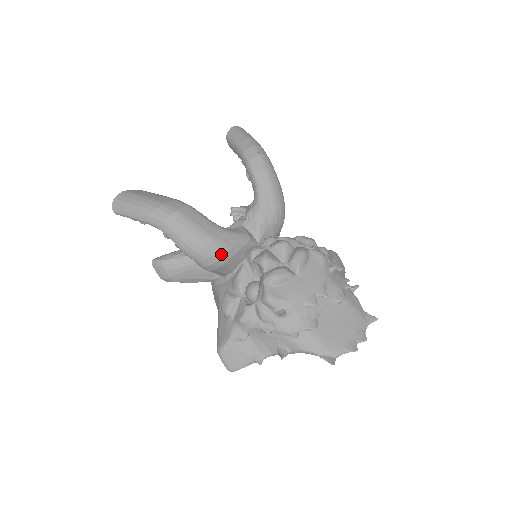
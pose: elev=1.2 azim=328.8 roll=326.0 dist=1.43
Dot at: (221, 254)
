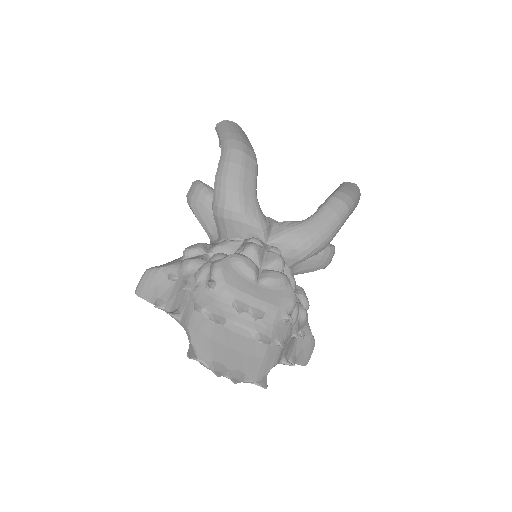
Dot at: (232, 208)
